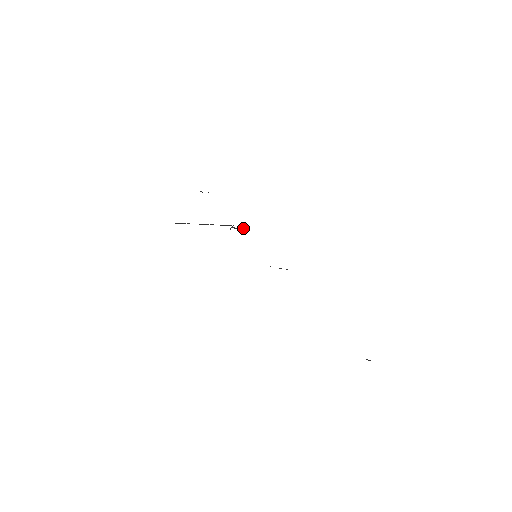
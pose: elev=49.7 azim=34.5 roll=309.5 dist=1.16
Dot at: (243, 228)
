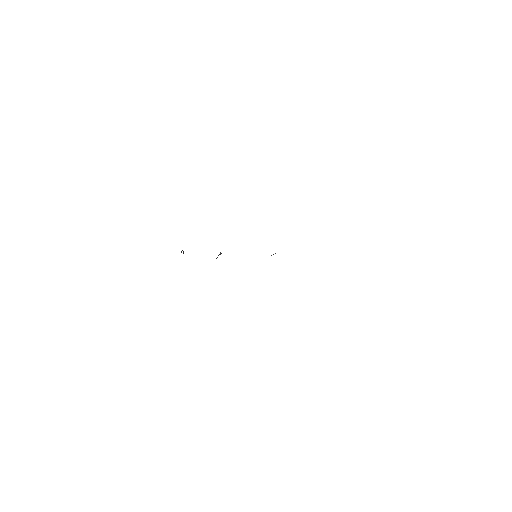
Dot at: occluded
